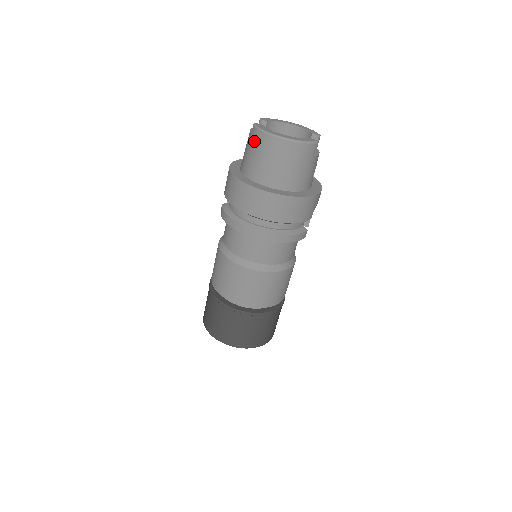
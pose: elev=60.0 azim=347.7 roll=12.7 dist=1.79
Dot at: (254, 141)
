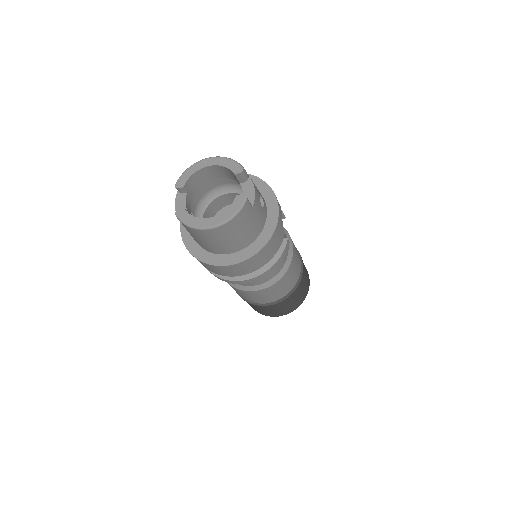
Dot at: occluded
